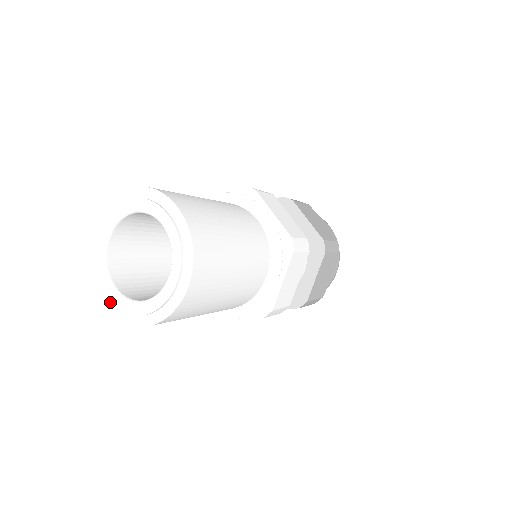
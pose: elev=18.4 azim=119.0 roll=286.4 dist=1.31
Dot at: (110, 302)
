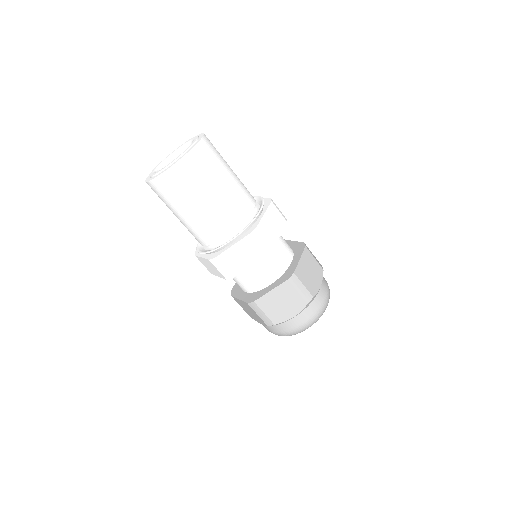
Dot at: (154, 174)
